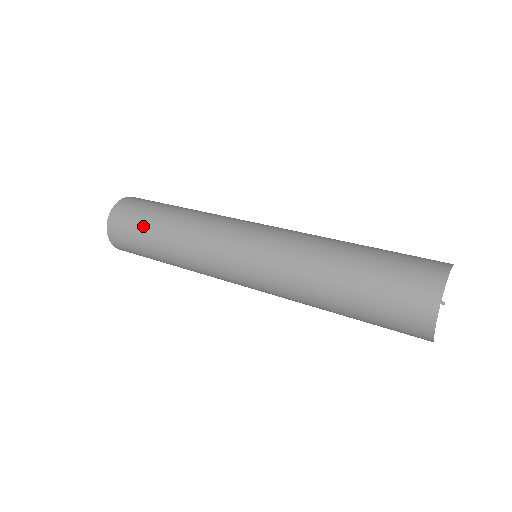
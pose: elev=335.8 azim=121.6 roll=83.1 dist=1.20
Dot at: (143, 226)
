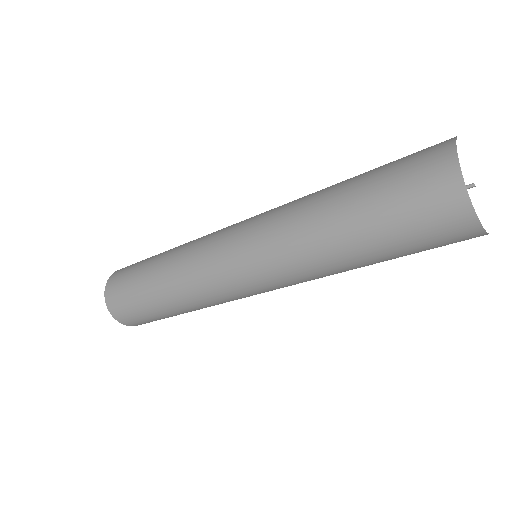
Dot at: occluded
